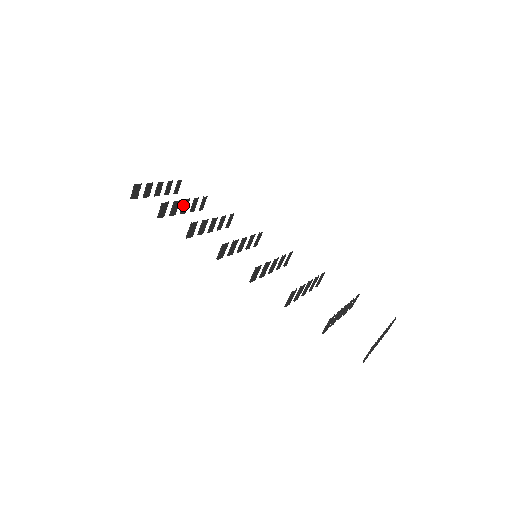
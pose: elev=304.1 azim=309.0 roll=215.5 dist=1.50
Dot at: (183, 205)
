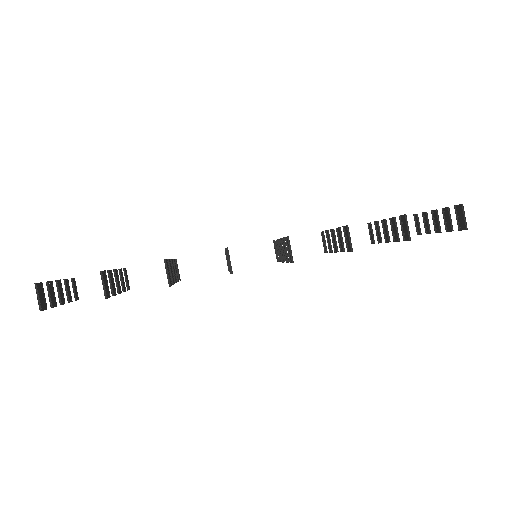
Dot at: (115, 279)
